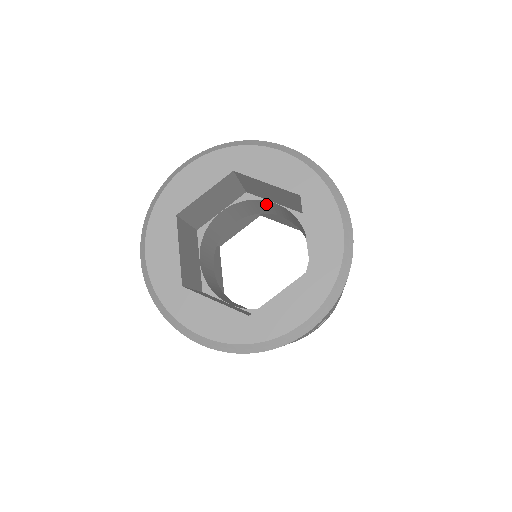
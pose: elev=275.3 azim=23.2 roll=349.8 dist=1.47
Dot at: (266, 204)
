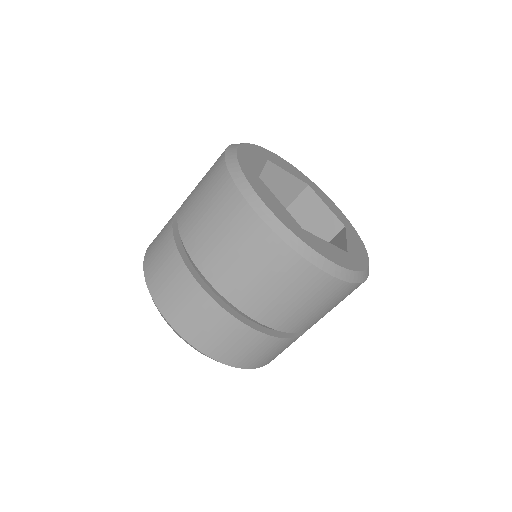
Dot at: occluded
